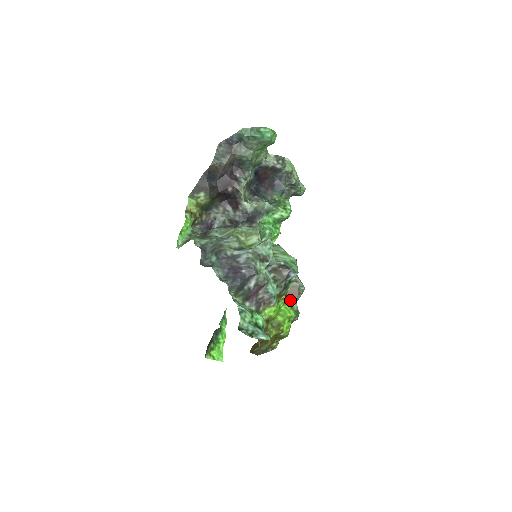
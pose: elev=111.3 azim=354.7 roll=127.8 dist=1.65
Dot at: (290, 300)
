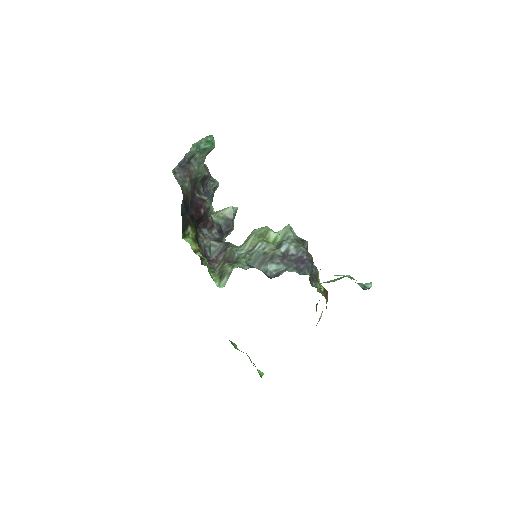
Dot at: occluded
